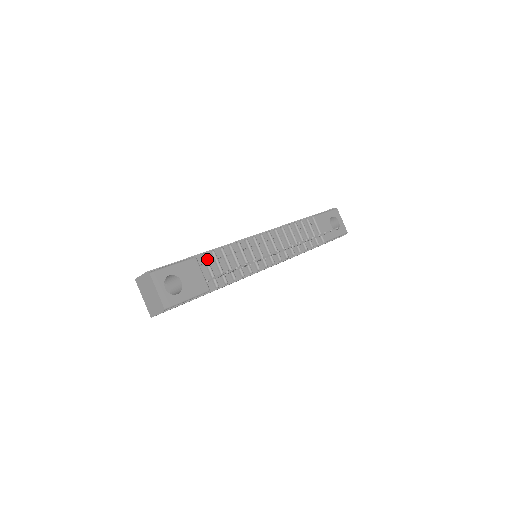
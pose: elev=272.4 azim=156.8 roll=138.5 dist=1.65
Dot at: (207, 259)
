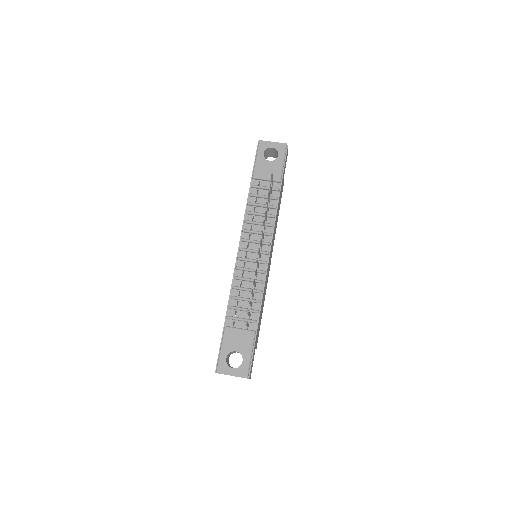
Dot at: (232, 317)
